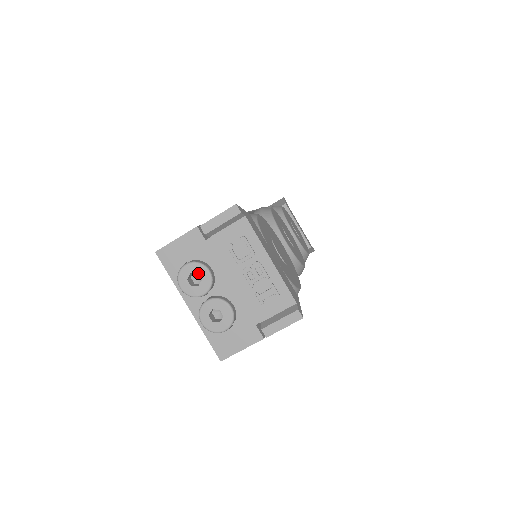
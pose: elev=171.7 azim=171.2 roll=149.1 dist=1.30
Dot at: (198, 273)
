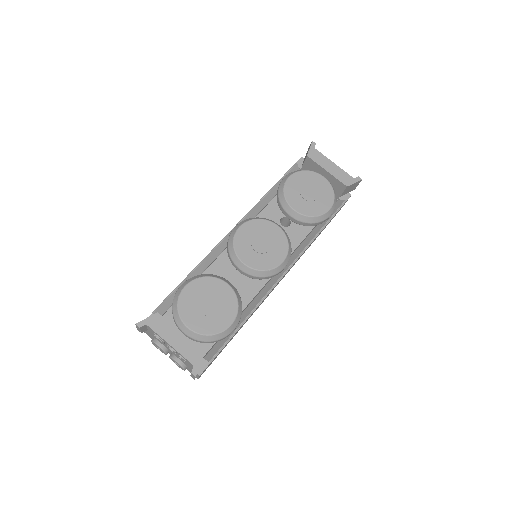
Dot at: occluded
